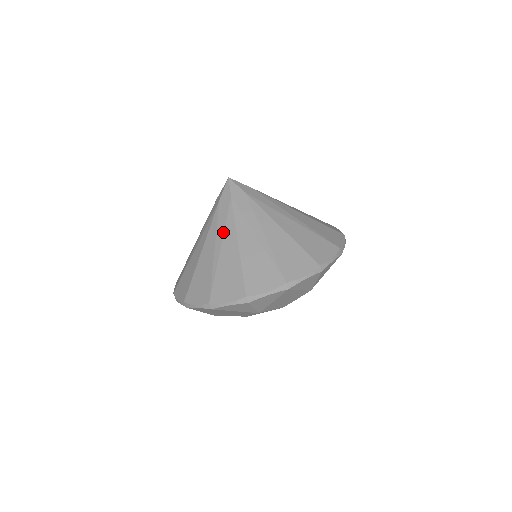
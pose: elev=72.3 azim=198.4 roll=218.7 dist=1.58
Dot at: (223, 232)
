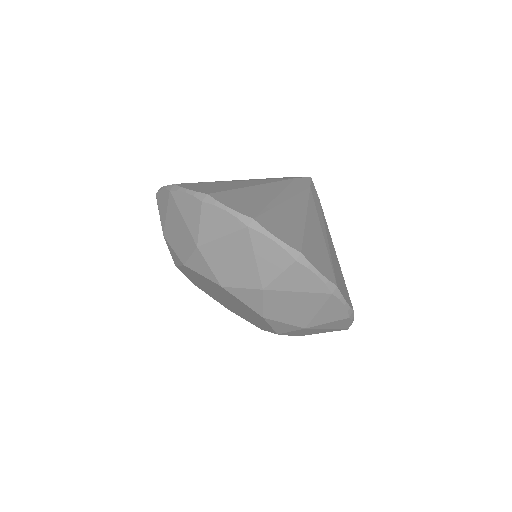
Dot at: (257, 179)
